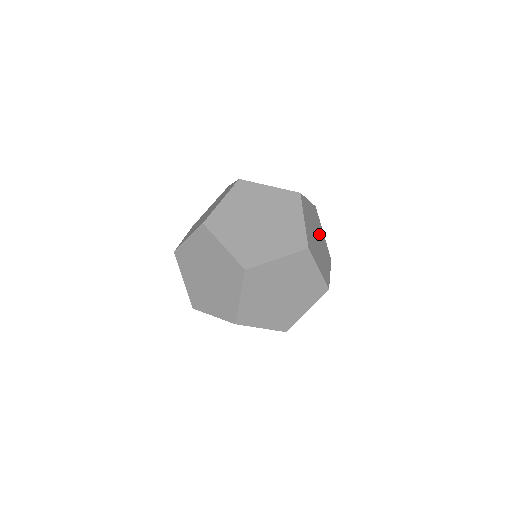
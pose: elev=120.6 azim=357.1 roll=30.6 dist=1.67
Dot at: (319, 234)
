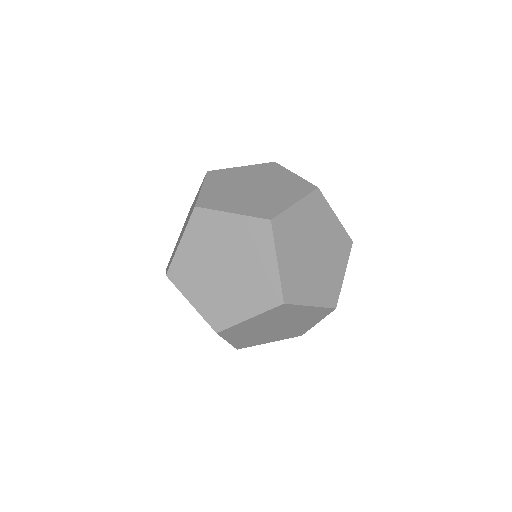
Dot at: (328, 258)
